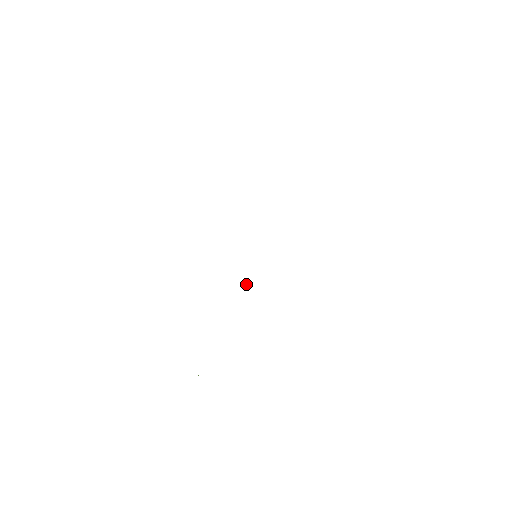
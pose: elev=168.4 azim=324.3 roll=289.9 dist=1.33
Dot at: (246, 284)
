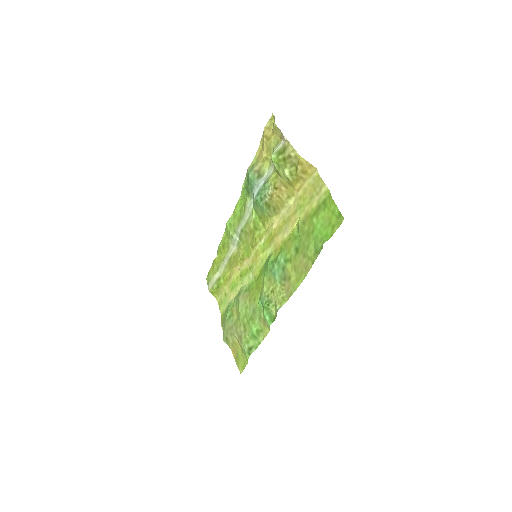
Dot at: (271, 256)
